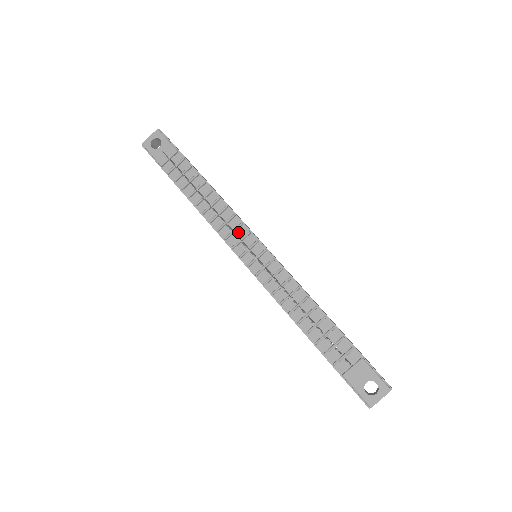
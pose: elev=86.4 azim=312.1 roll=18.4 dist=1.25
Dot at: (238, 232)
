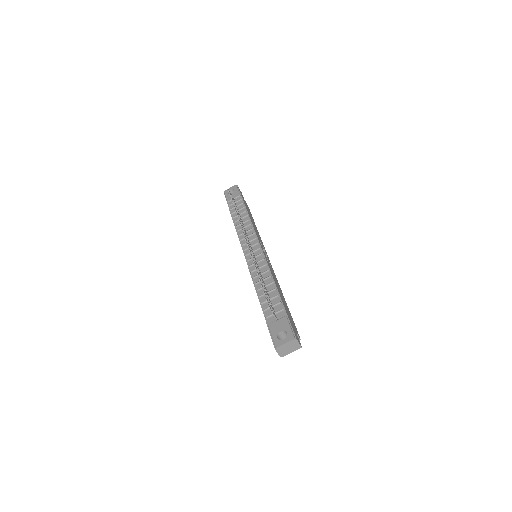
Dot at: (250, 238)
